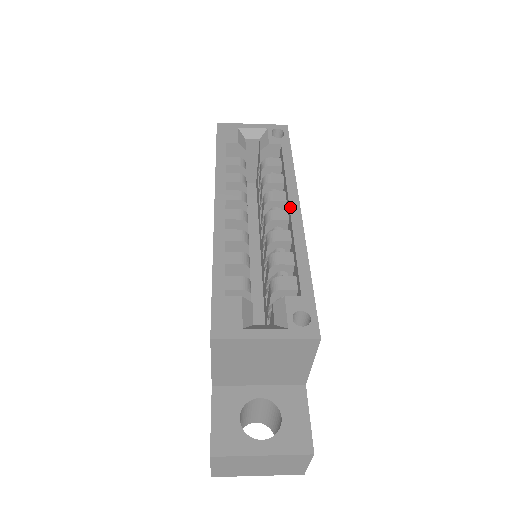
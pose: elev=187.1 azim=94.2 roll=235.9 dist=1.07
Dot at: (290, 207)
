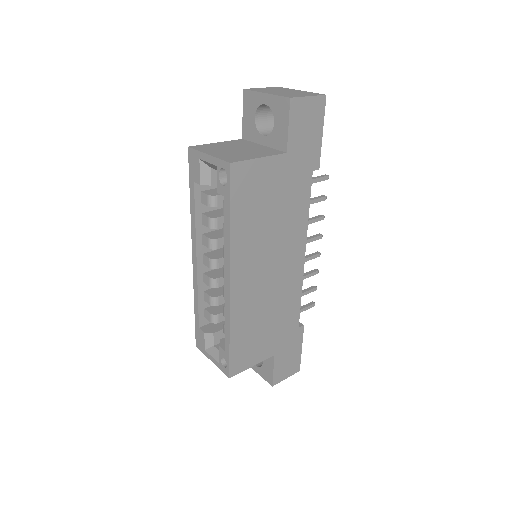
Dot at: (224, 280)
